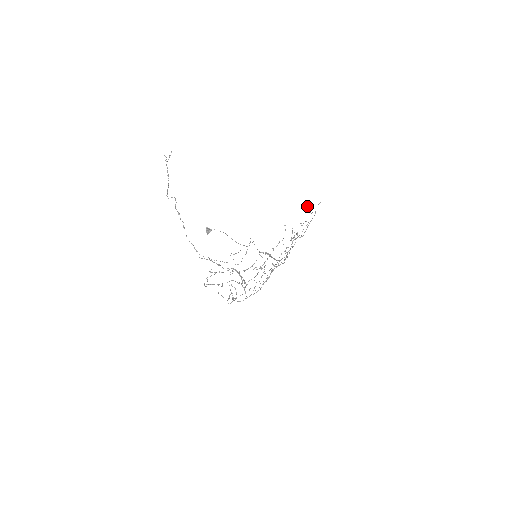
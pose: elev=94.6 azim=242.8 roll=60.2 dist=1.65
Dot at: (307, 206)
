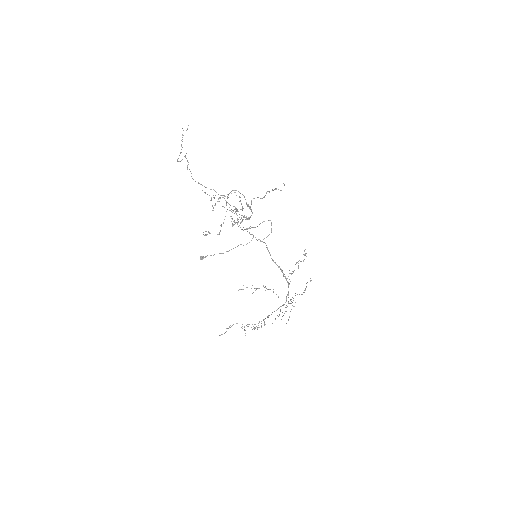
Dot at: occluded
